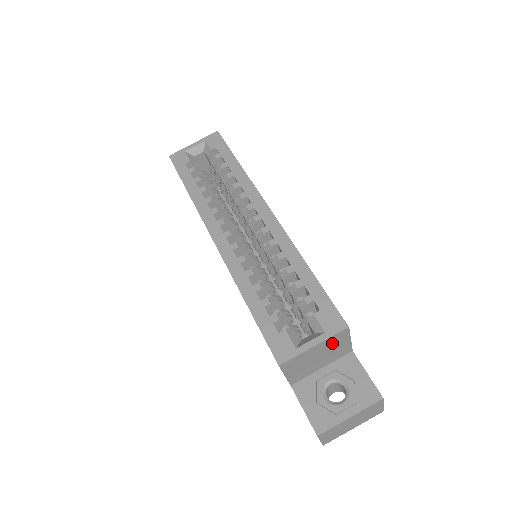
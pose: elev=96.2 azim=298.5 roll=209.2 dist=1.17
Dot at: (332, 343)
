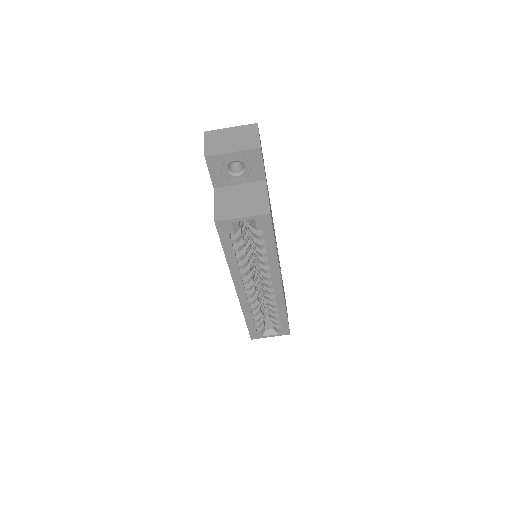
Dot at: occluded
